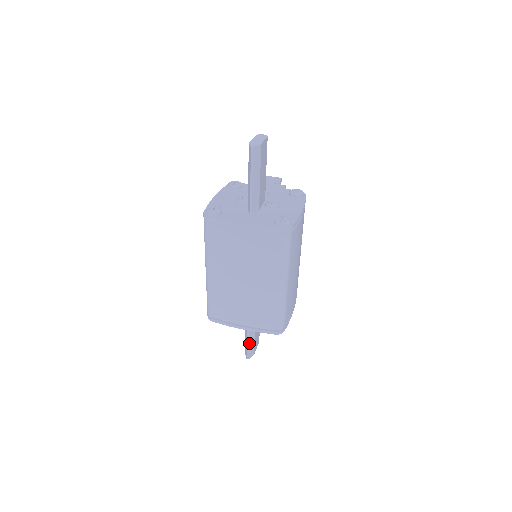
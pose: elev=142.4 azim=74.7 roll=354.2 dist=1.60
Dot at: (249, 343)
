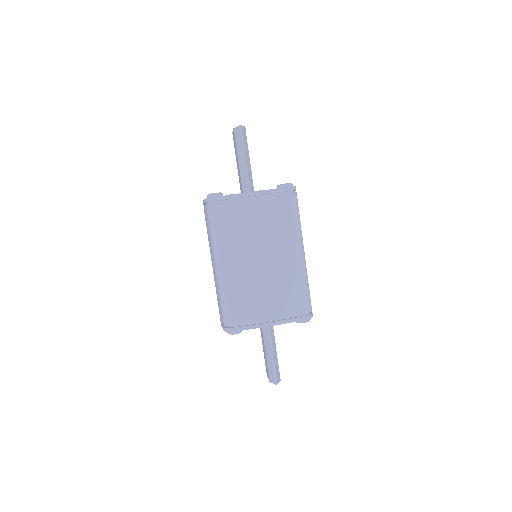
Dot at: (274, 360)
